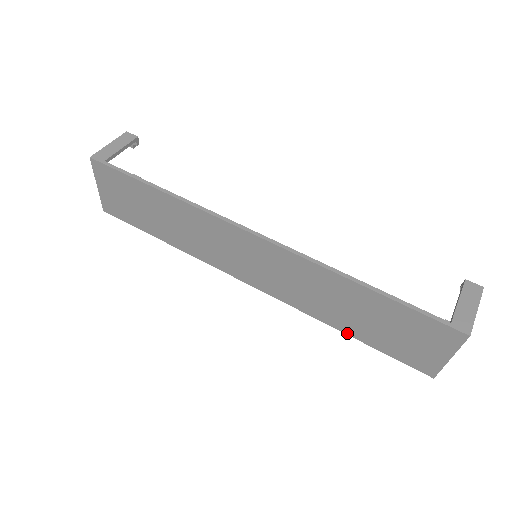
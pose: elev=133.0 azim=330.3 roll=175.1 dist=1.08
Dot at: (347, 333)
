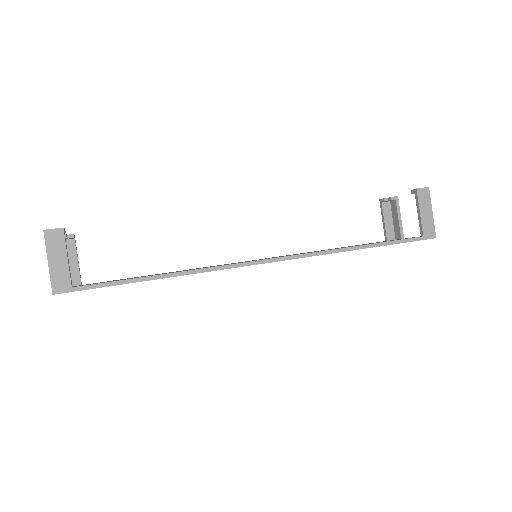
Dot at: occluded
